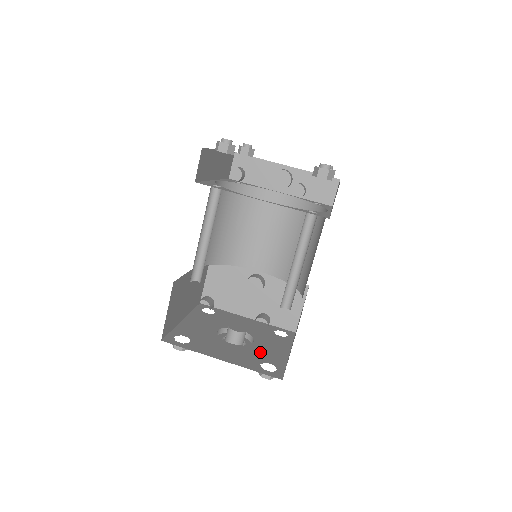
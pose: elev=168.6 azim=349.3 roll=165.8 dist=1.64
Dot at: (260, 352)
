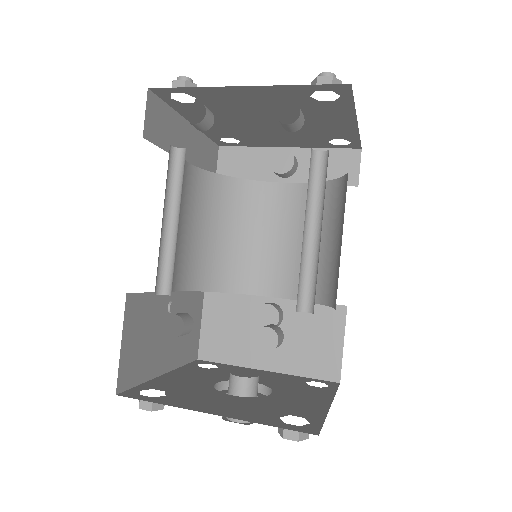
Dot at: (281, 403)
